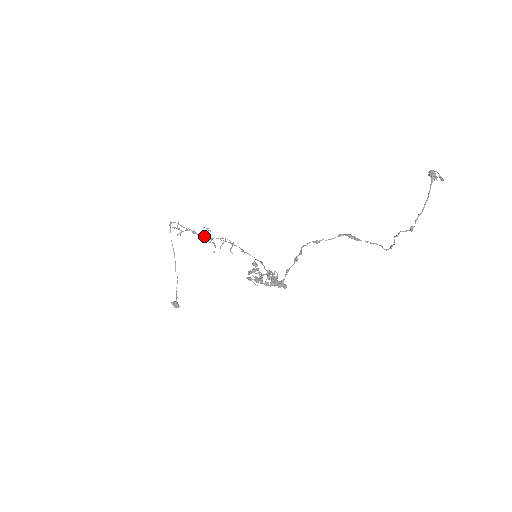
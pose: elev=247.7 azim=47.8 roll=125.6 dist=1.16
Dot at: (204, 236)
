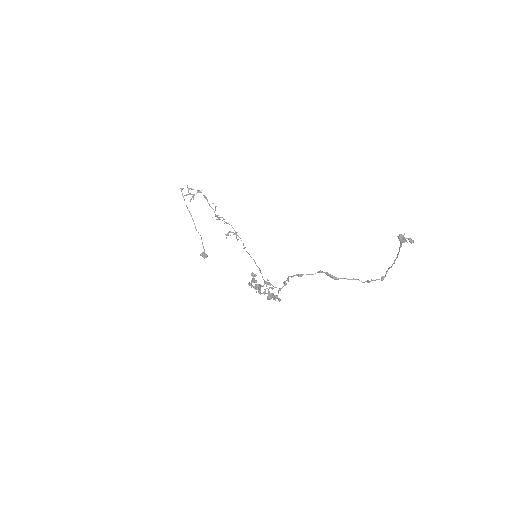
Dot at: (213, 209)
